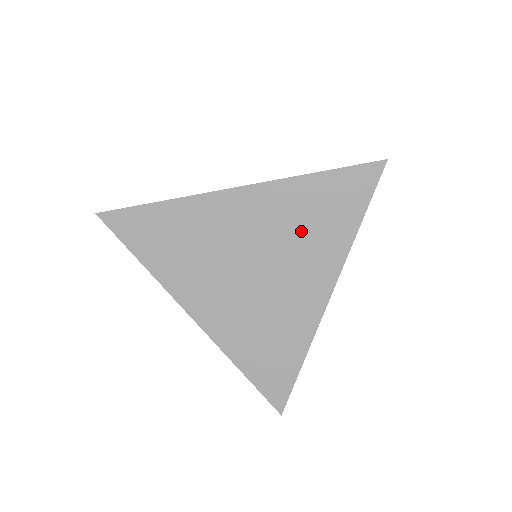
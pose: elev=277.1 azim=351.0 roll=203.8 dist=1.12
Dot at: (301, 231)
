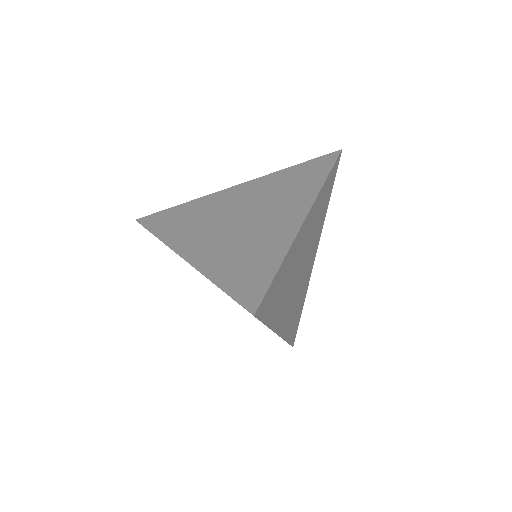
Dot at: occluded
